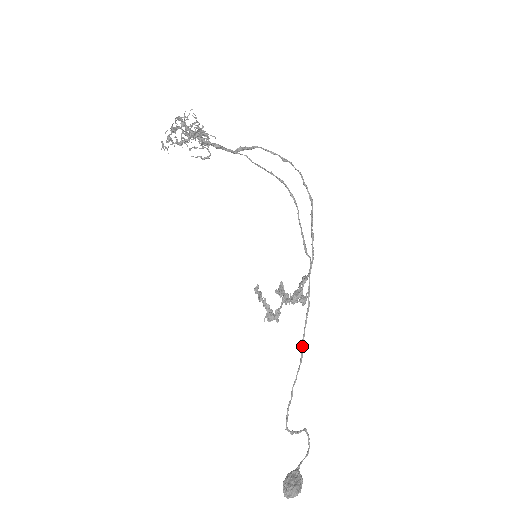
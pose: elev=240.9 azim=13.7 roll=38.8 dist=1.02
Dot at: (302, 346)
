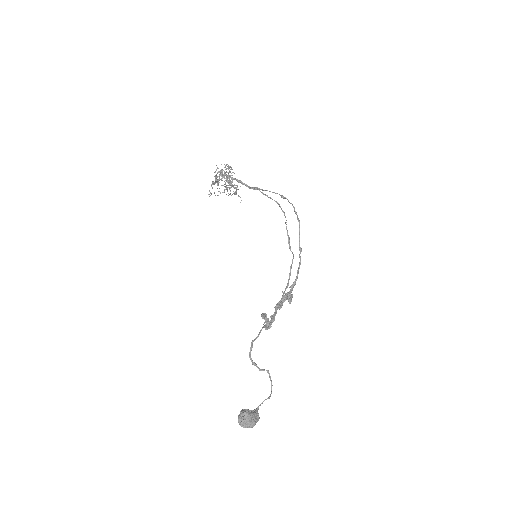
Dot at: (277, 309)
